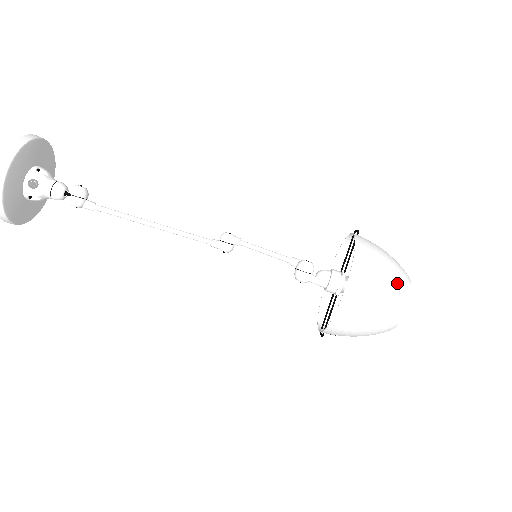
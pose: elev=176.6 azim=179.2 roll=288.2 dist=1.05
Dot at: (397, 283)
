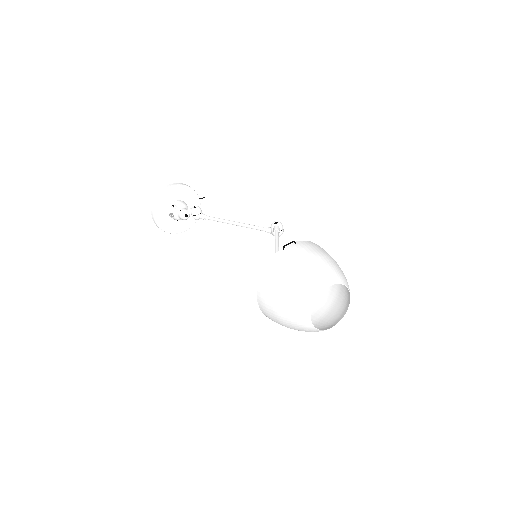
Dot at: (292, 300)
